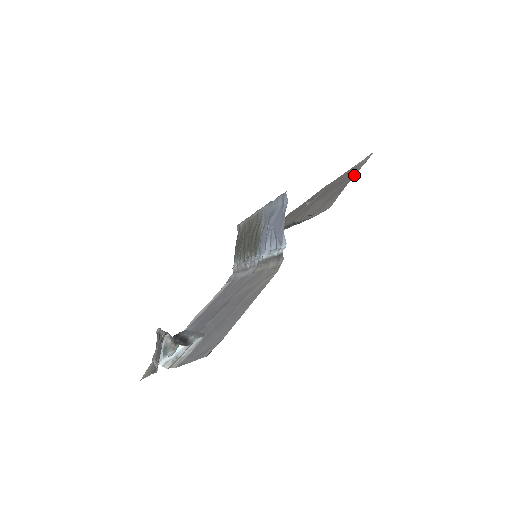
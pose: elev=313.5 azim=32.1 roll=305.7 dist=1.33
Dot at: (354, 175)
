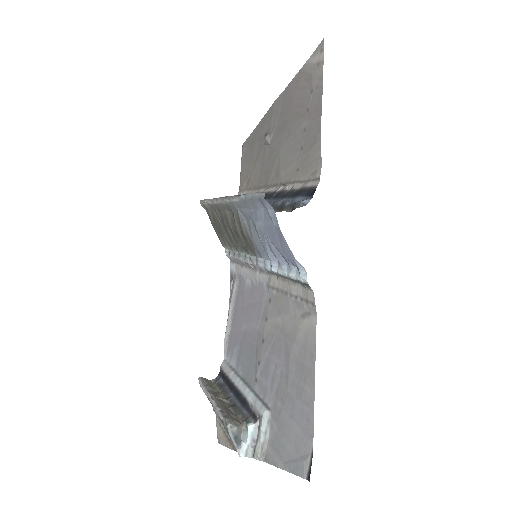
Dot at: (320, 97)
